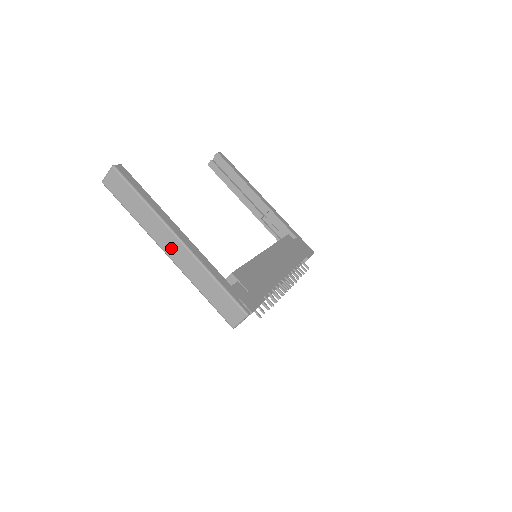
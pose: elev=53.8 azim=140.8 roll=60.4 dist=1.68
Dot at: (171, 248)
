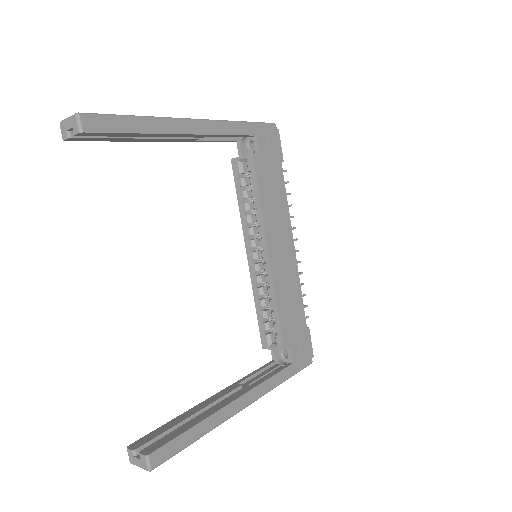
Dot at: occluded
